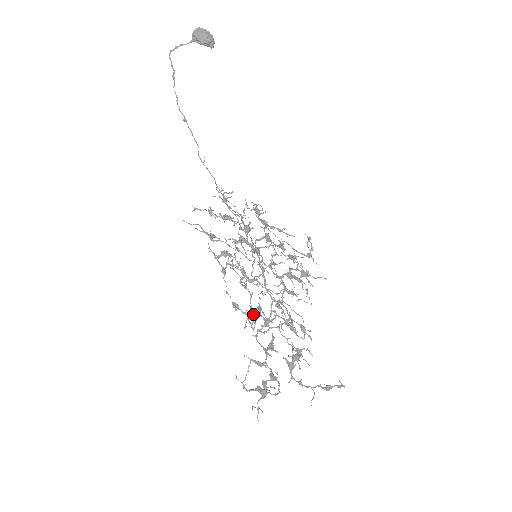
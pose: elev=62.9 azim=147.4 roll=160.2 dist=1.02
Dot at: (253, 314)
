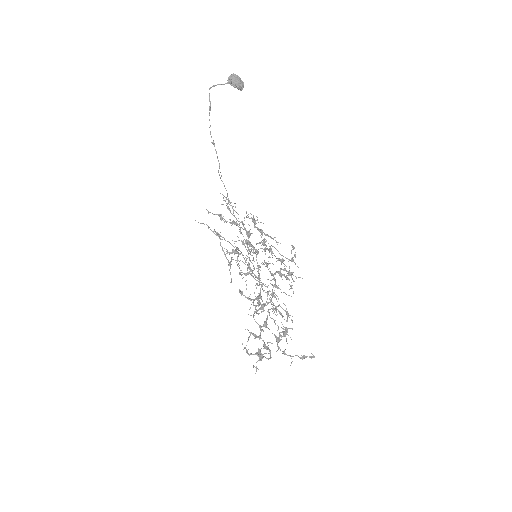
Dot at: occluded
